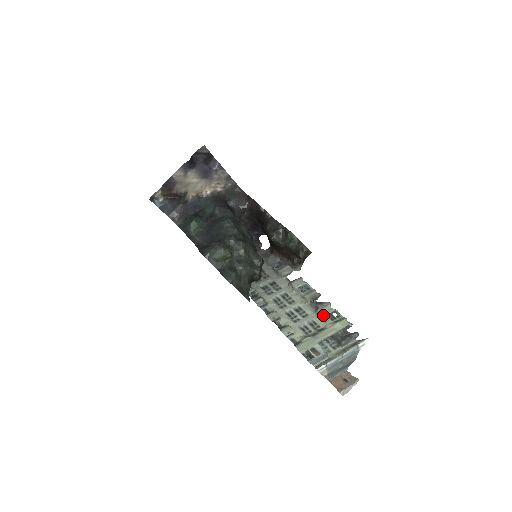
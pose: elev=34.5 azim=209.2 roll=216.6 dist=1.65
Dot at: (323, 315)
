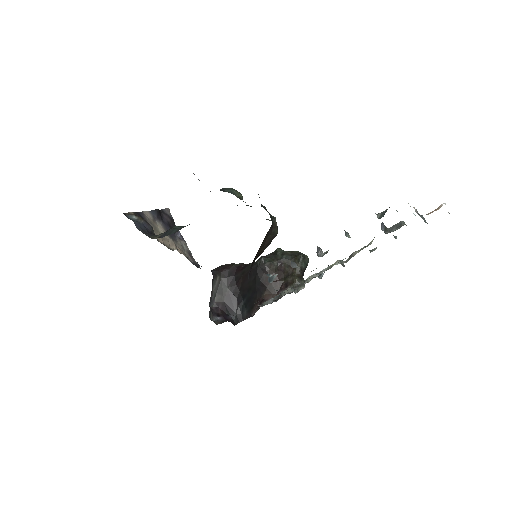
Dot at: occluded
